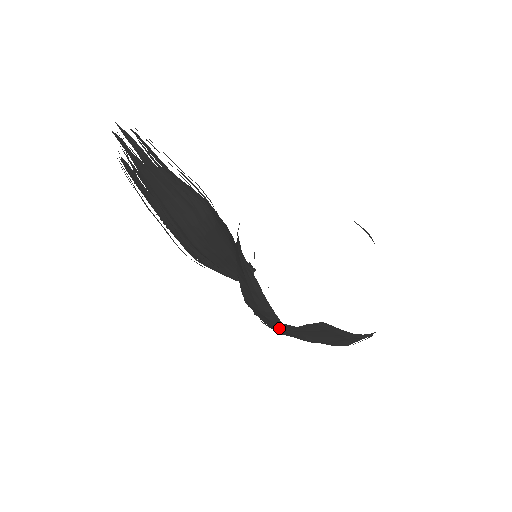
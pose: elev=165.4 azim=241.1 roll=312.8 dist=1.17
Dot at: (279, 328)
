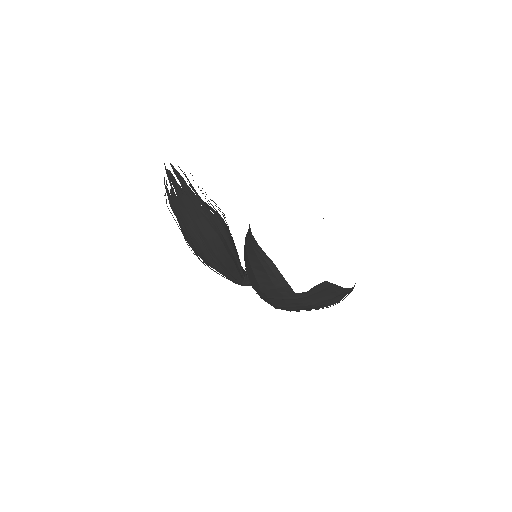
Dot at: (290, 301)
